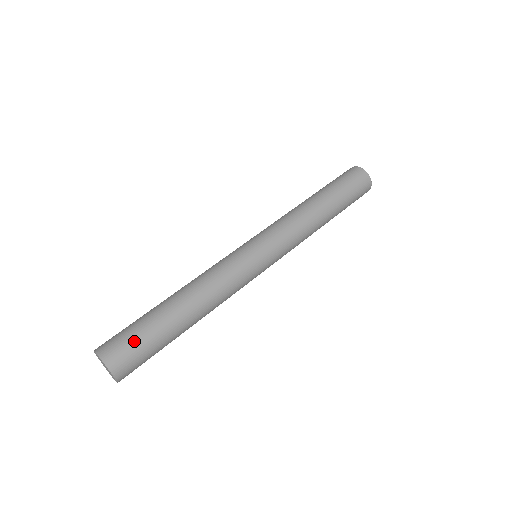
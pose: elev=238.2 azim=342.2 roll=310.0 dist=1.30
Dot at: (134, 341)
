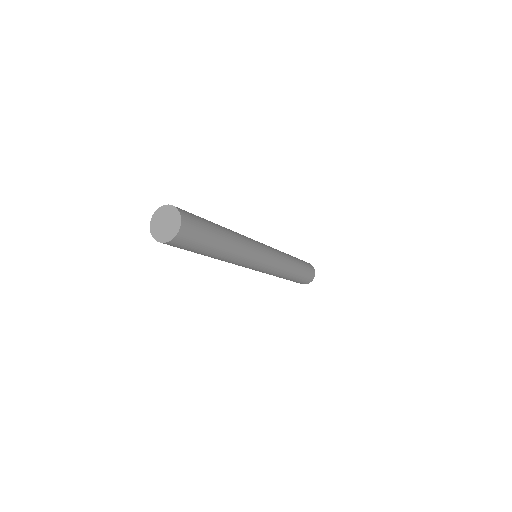
Dot at: (199, 220)
